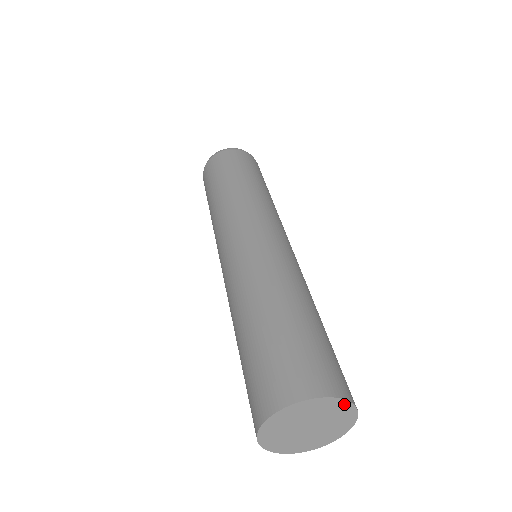
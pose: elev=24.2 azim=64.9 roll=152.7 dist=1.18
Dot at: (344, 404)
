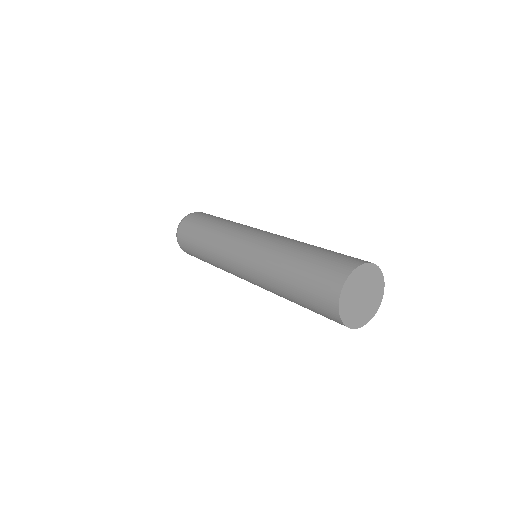
Dot at: (377, 271)
